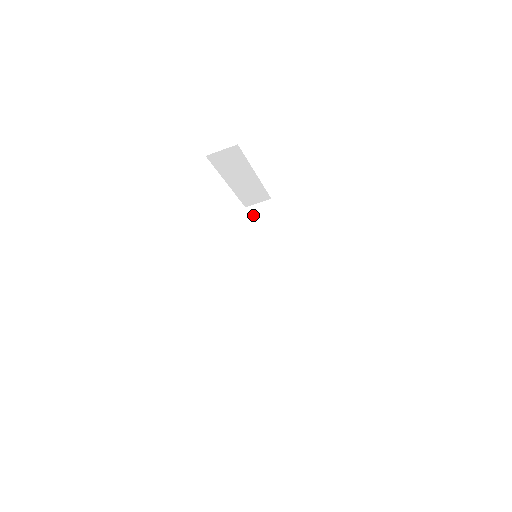
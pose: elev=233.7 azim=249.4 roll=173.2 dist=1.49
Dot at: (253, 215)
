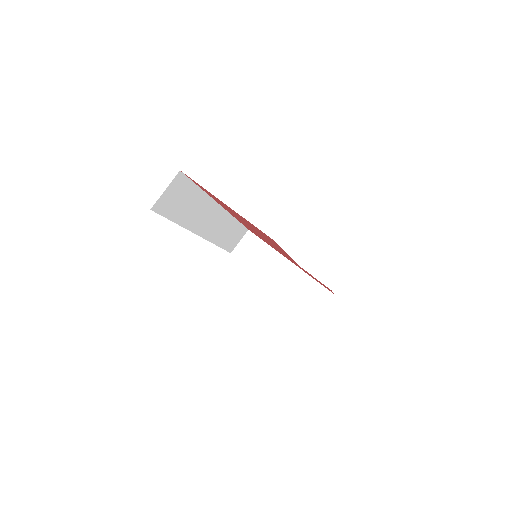
Dot at: occluded
